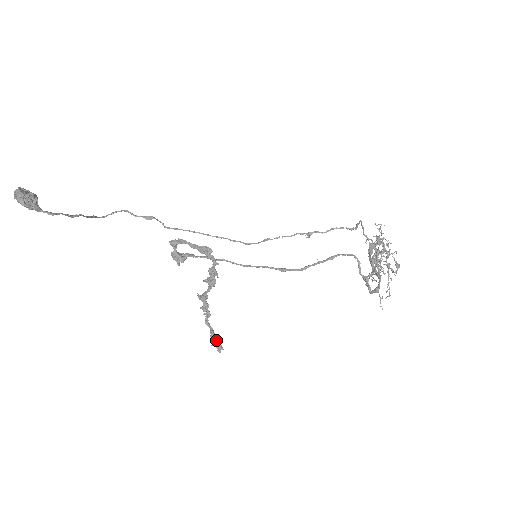
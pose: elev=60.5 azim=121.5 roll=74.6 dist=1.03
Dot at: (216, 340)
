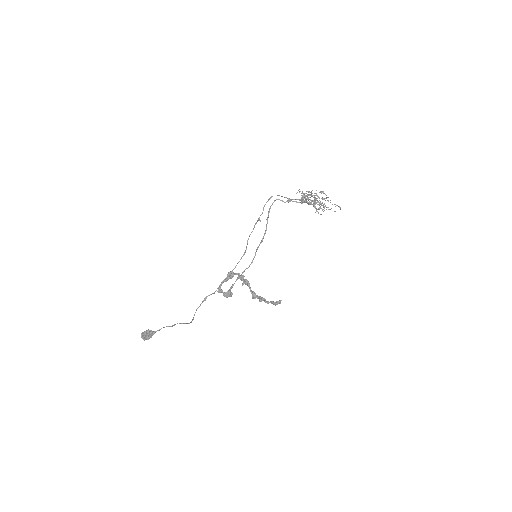
Dot at: (276, 302)
